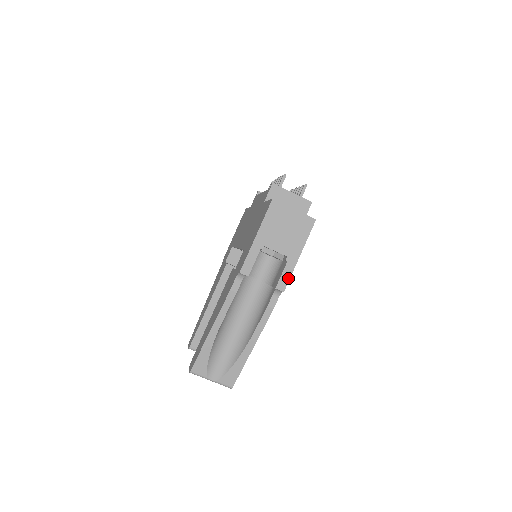
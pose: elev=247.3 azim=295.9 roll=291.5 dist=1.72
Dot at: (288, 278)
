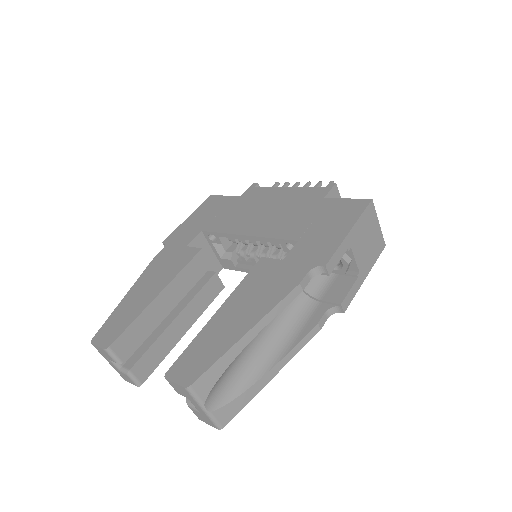
Dot at: (352, 298)
